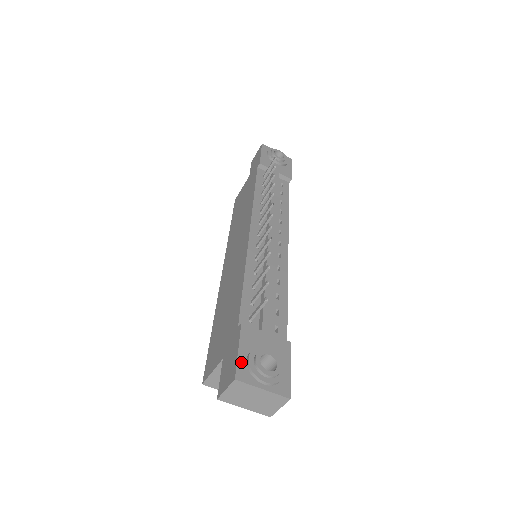
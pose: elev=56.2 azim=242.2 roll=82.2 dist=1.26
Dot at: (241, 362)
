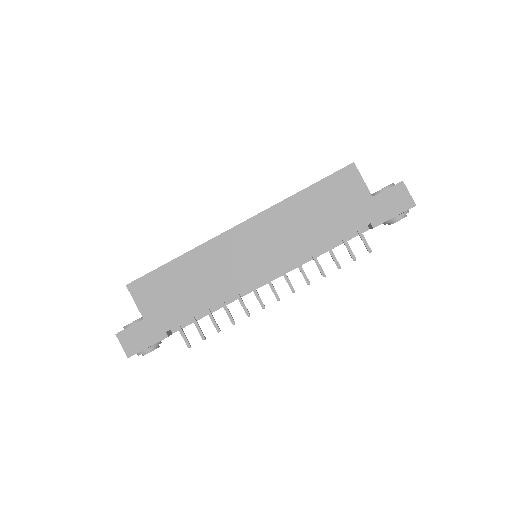
Dot at: (141, 351)
